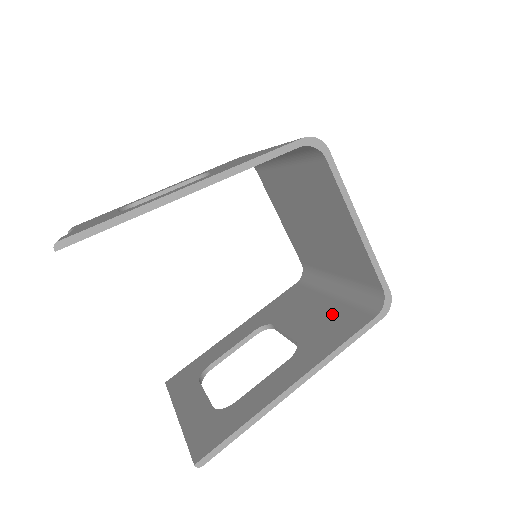
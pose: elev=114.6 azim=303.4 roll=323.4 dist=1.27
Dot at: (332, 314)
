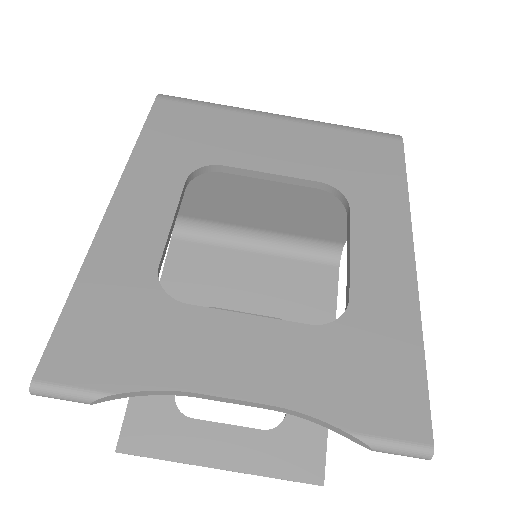
Dot at: (286, 275)
